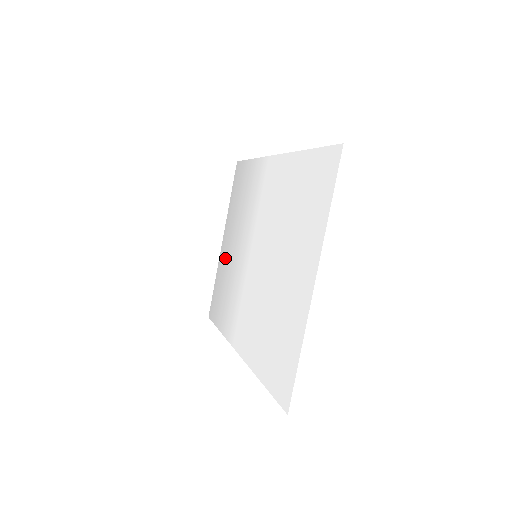
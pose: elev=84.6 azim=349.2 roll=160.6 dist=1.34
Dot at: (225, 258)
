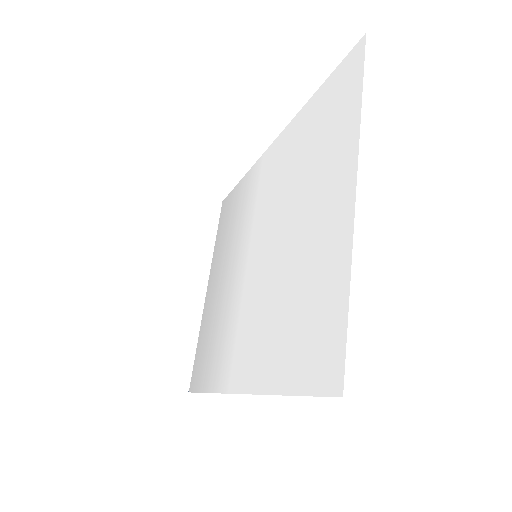
Dot at: (211, 303)
